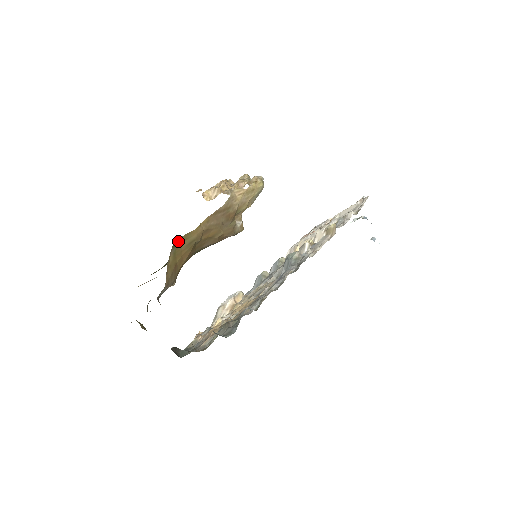
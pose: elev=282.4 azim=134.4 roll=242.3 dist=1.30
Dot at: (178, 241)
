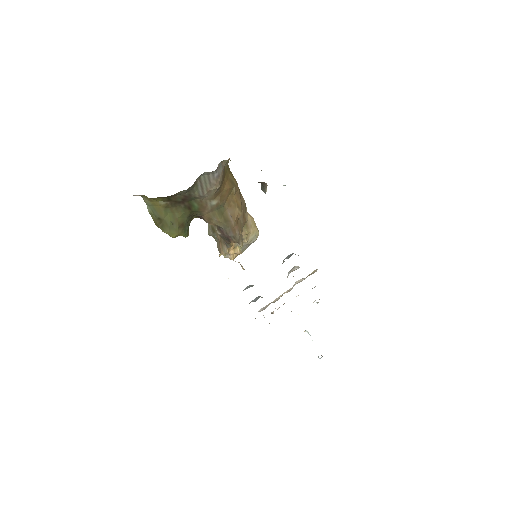
Dot at: (229, 169)
